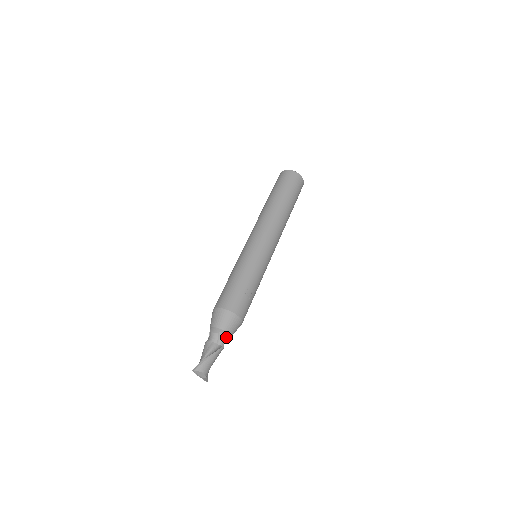
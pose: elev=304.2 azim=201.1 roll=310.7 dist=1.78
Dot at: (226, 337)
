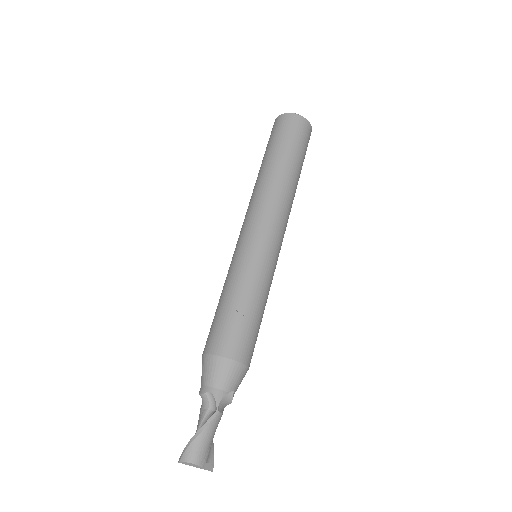
Dot at: (219, 396)
